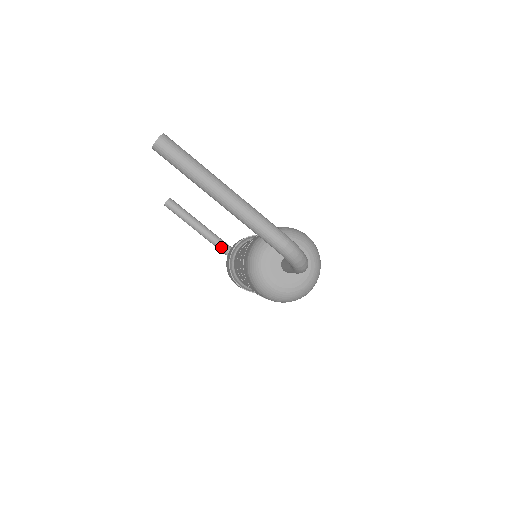
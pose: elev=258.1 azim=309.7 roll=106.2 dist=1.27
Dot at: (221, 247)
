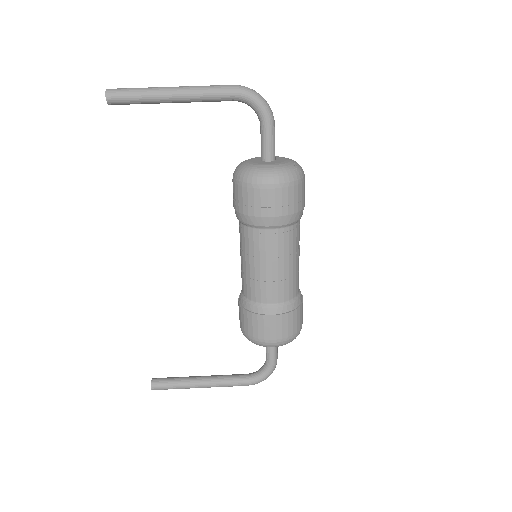
Dot at: (237, 378)
